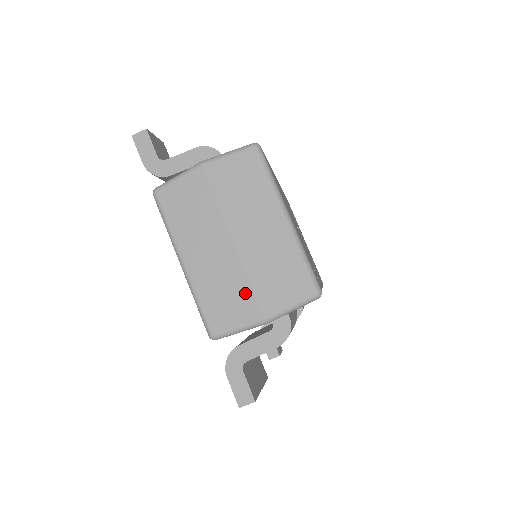
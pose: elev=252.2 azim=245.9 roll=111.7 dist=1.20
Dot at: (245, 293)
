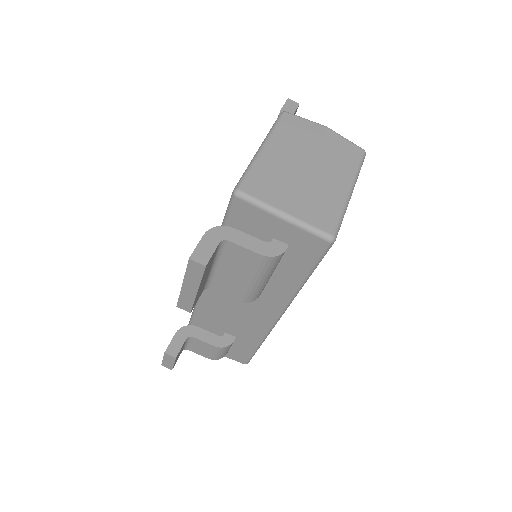
Dot at: (288, 191)
